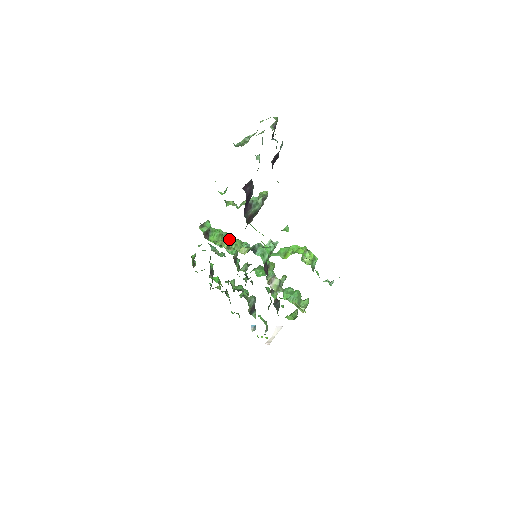
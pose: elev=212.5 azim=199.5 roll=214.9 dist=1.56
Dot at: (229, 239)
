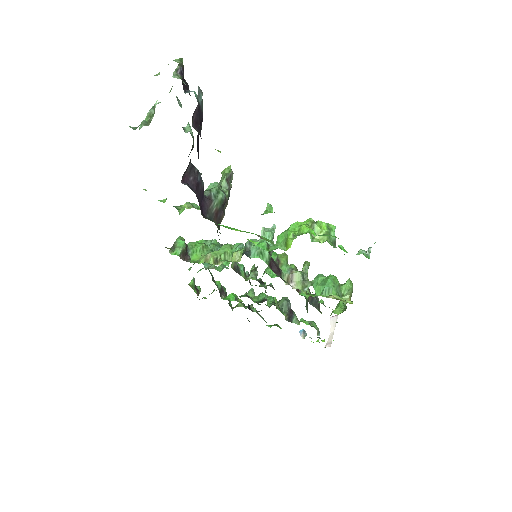
Dot at: (218, 247)
